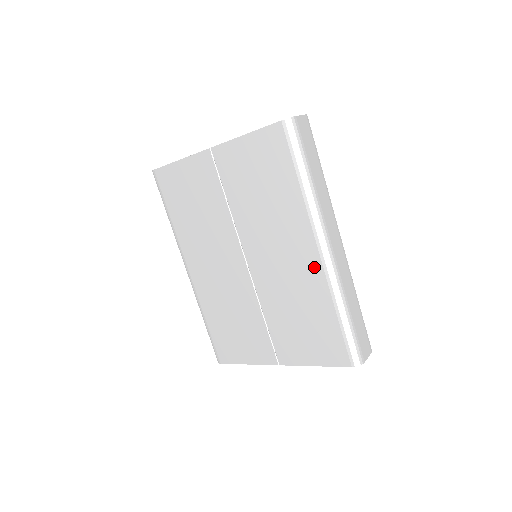
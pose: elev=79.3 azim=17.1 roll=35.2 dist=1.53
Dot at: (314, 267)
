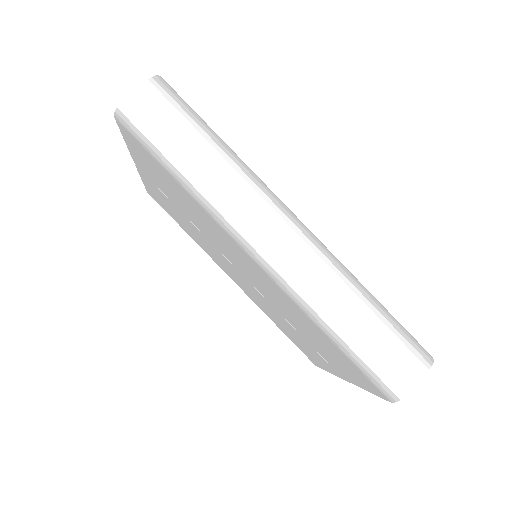
Dot at: (268, 279)
